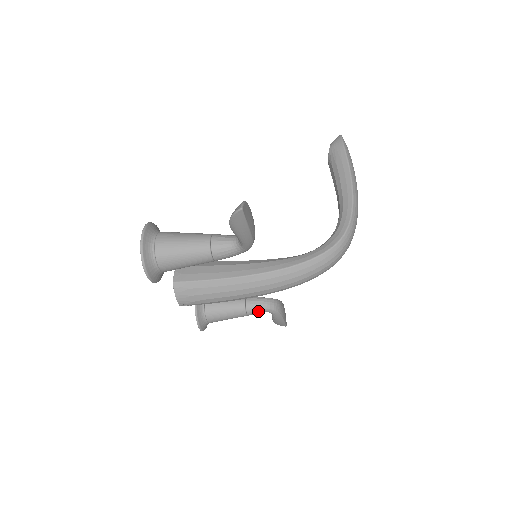
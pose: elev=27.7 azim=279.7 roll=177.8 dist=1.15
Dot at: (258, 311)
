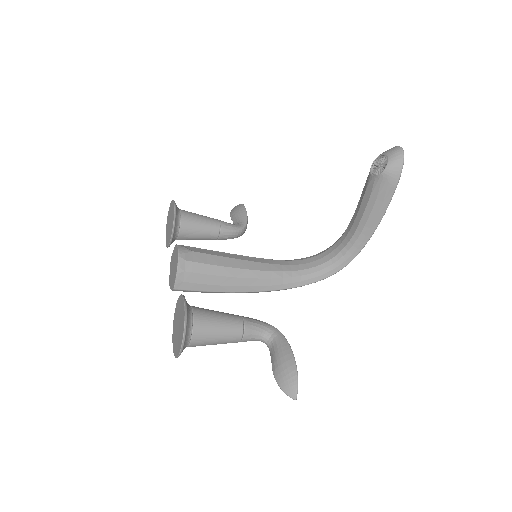
Dot at: occluded
